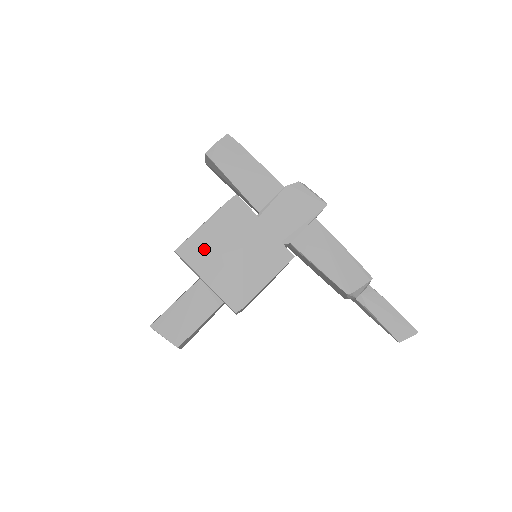
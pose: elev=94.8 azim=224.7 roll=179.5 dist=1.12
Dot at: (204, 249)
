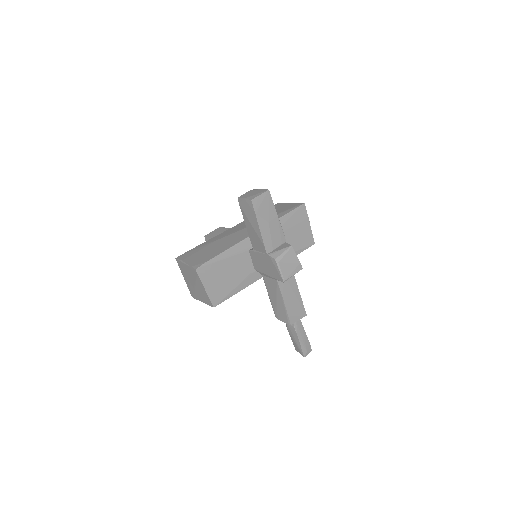
Dot at: (184, 270)
